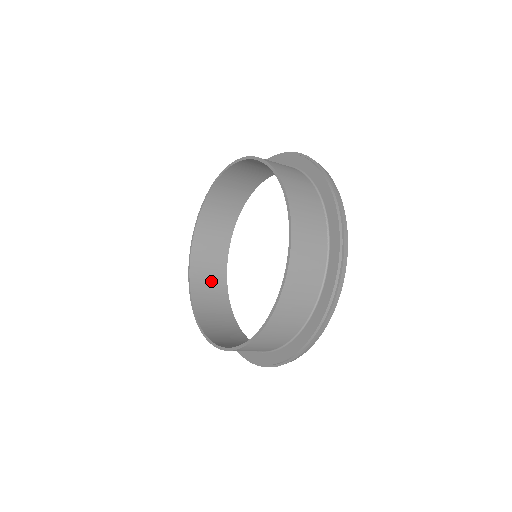
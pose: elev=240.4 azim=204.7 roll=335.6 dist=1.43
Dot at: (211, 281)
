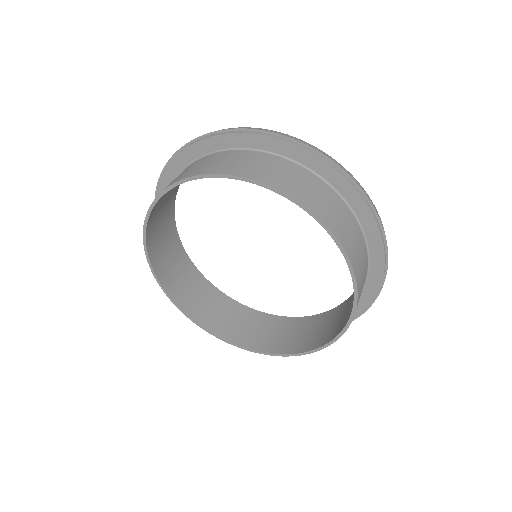
Dot at: (163, 227)
